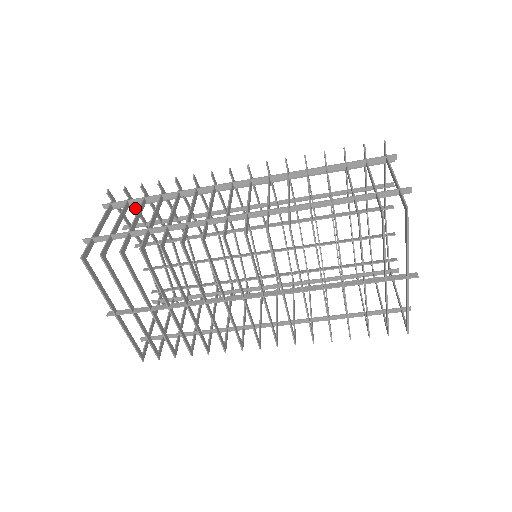
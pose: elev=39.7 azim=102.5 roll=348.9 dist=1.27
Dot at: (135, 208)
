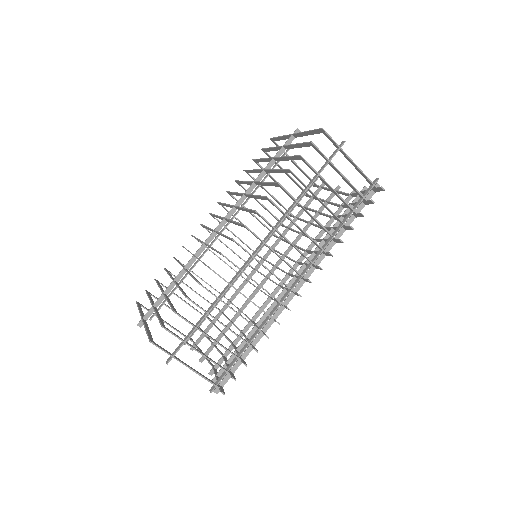
Dot at: occluded
